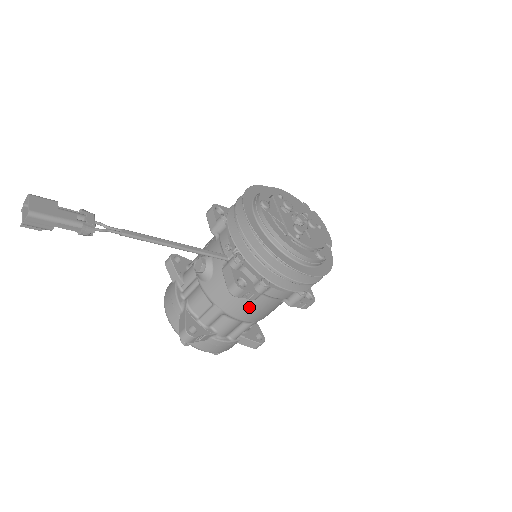
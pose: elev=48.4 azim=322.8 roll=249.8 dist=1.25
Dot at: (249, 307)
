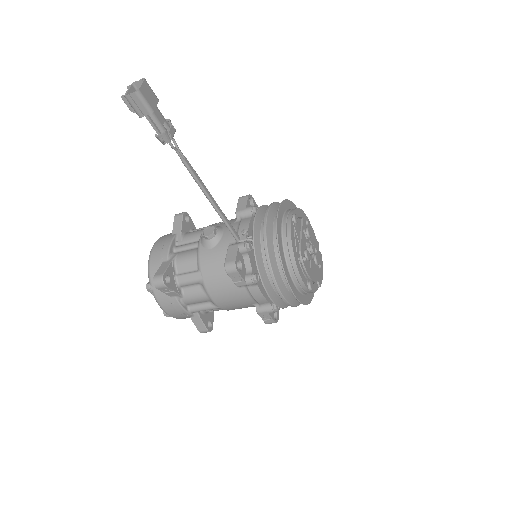
Dot at: (227, 291)
